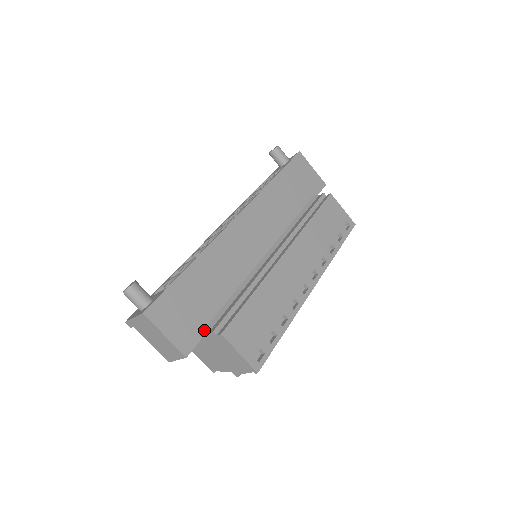
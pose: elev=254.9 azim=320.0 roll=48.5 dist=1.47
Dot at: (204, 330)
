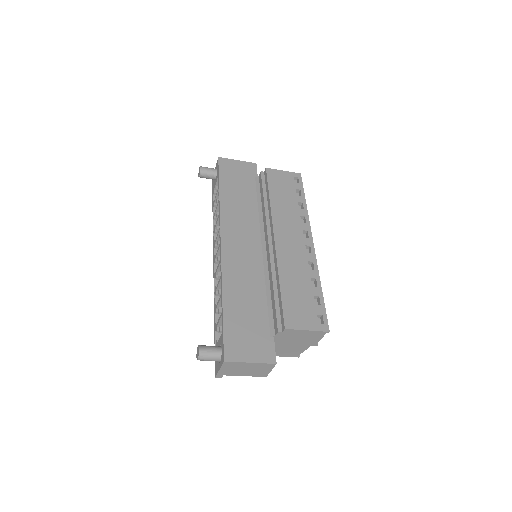
Dot at: (271, 336)
